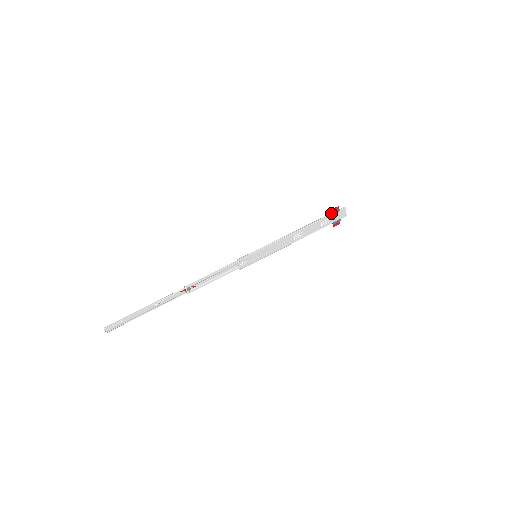
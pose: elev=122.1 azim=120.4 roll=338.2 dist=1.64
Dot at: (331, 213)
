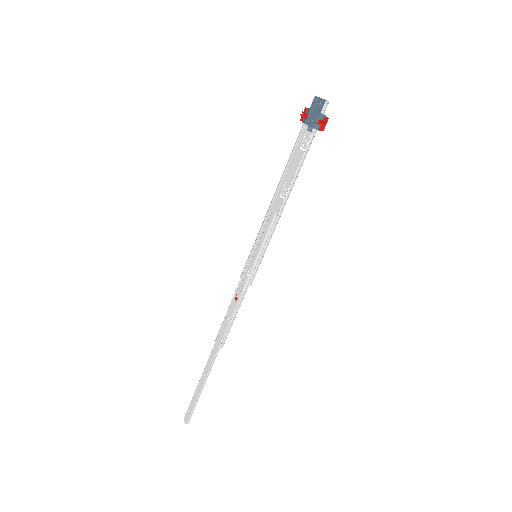
Dot at: (316, 130)
